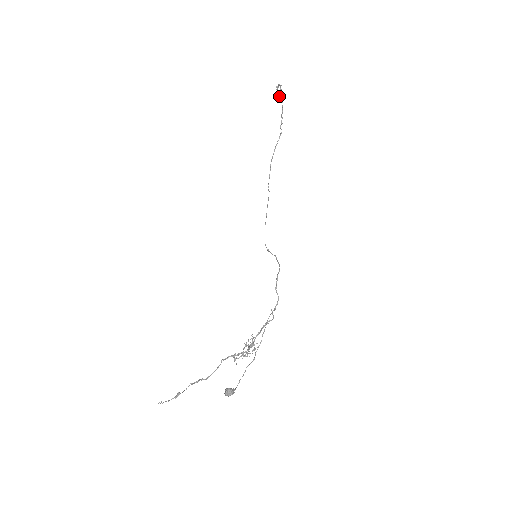
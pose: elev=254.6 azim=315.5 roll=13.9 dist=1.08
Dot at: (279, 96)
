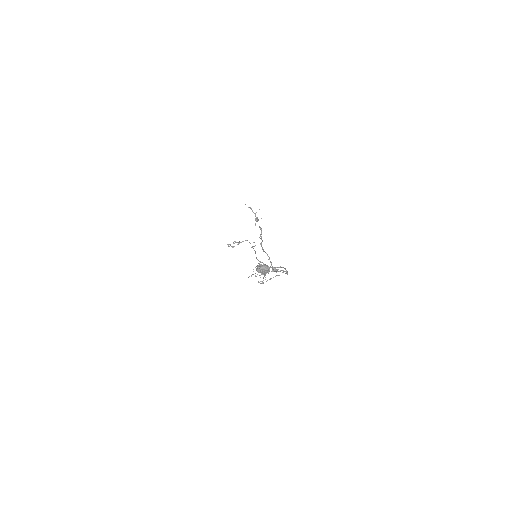
Dot at: (234, 246)
